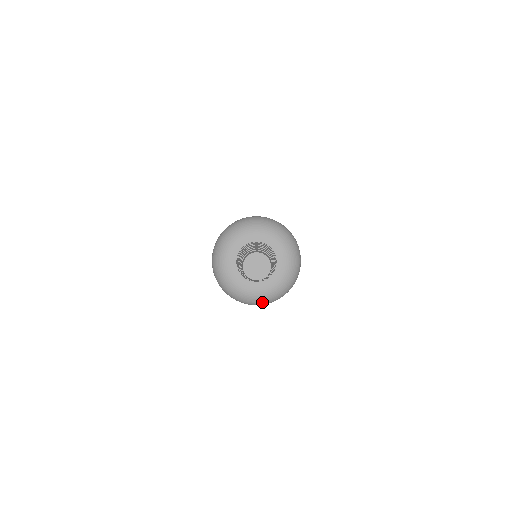
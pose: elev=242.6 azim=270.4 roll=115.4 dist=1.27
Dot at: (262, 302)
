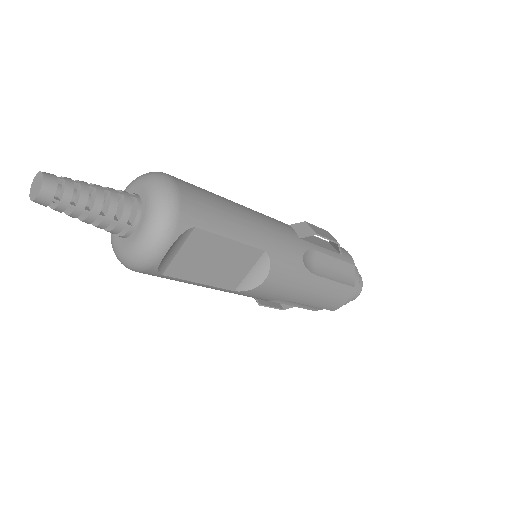
Dot at: (155, 242)
